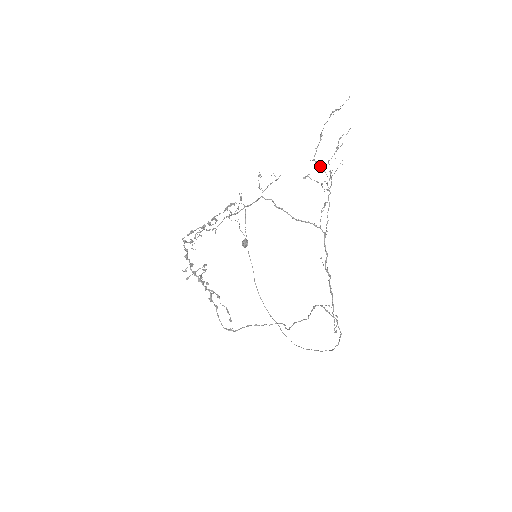
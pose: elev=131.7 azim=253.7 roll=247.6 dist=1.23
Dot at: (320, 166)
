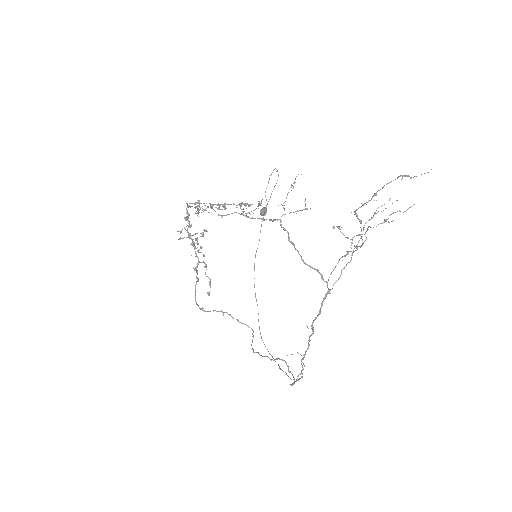
Dot at: (359, 221)
